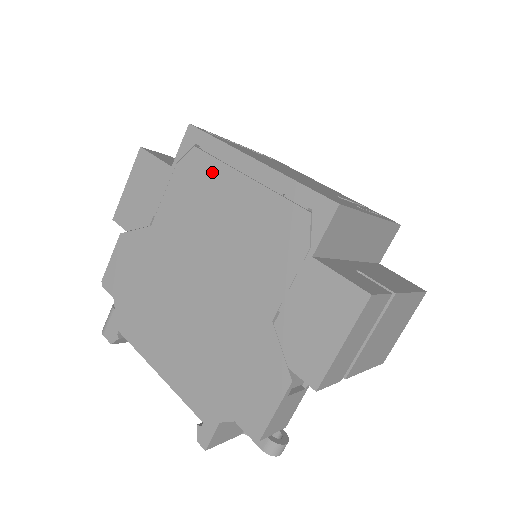
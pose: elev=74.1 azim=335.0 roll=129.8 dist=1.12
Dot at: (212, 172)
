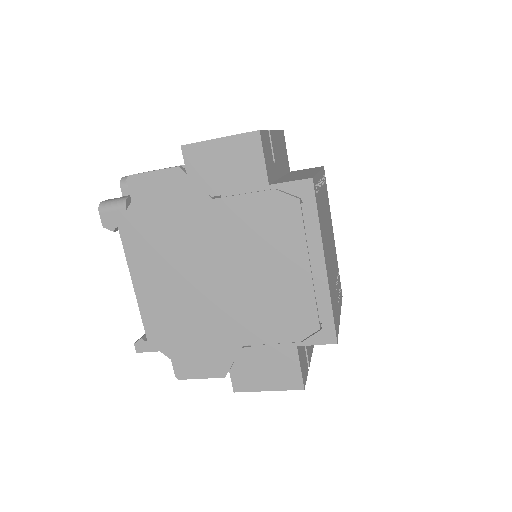
Dot at: (293, 232)
